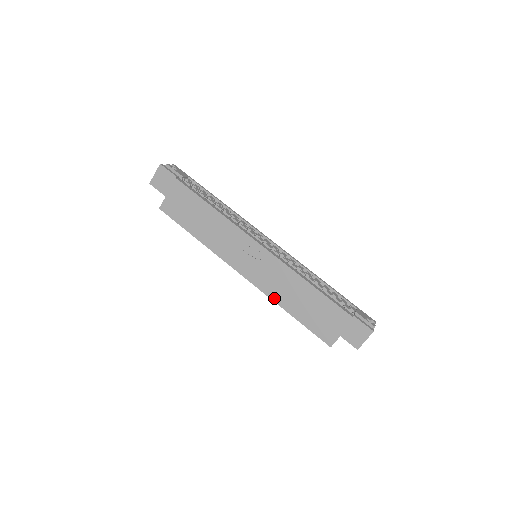
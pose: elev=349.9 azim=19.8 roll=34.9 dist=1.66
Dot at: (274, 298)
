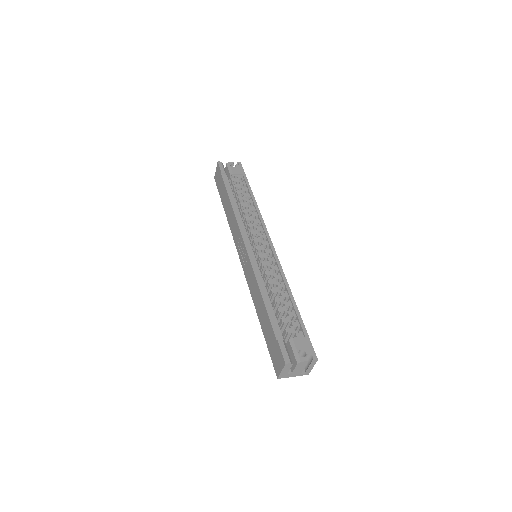
Dot at: occluded
